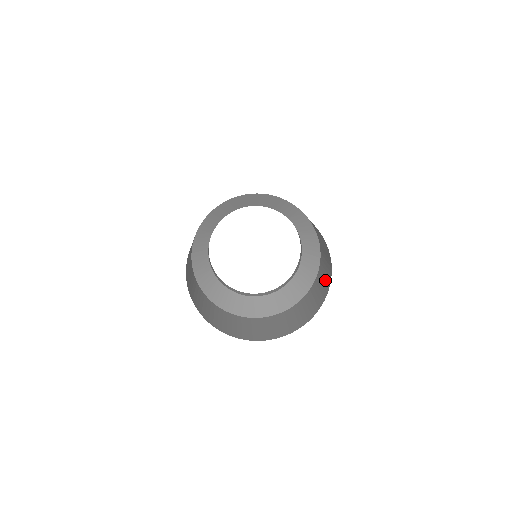
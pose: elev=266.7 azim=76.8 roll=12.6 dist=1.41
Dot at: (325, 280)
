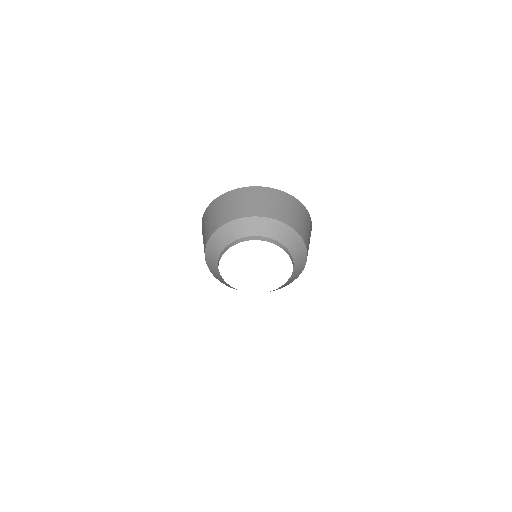
Dot at: occluded
